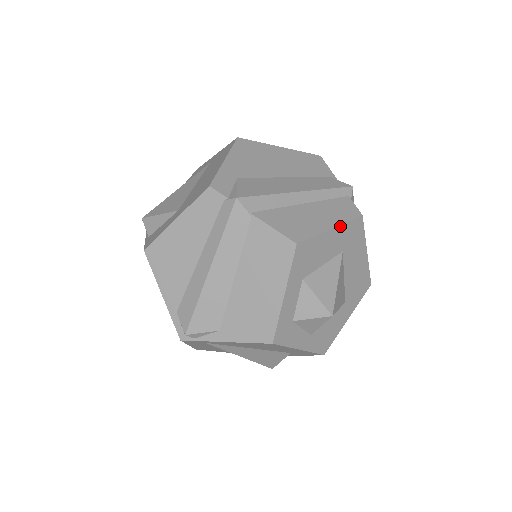
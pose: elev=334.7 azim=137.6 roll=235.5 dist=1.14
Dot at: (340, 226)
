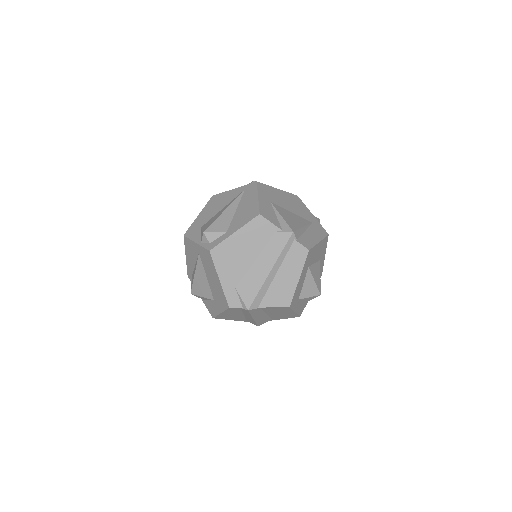
Dot at: (302, 271)
